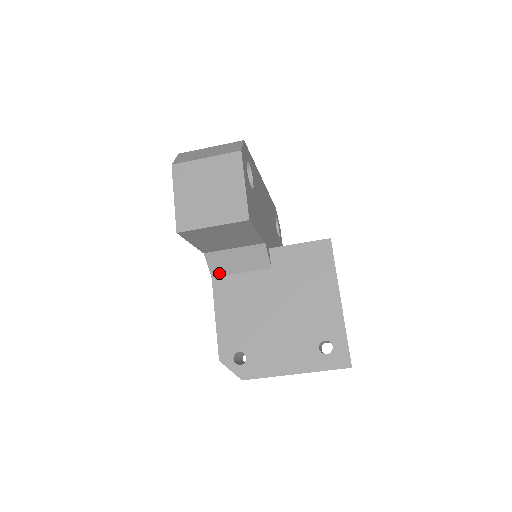
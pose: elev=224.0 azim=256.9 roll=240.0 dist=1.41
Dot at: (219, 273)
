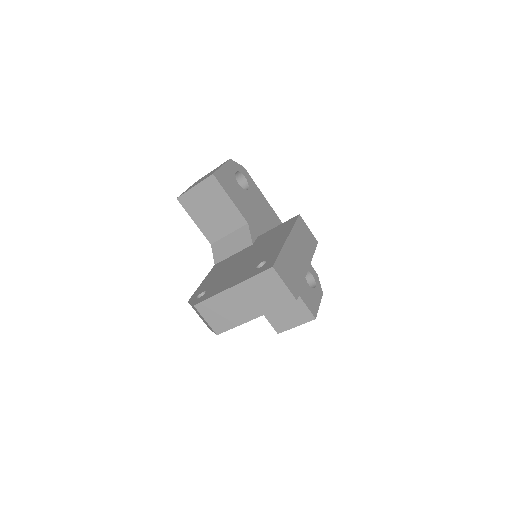
Dot at: (219, 259)
